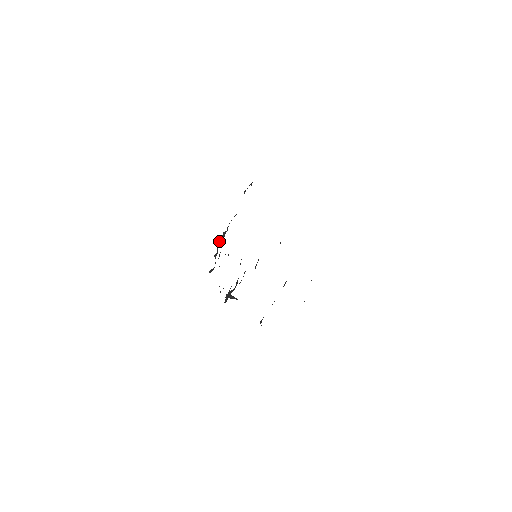
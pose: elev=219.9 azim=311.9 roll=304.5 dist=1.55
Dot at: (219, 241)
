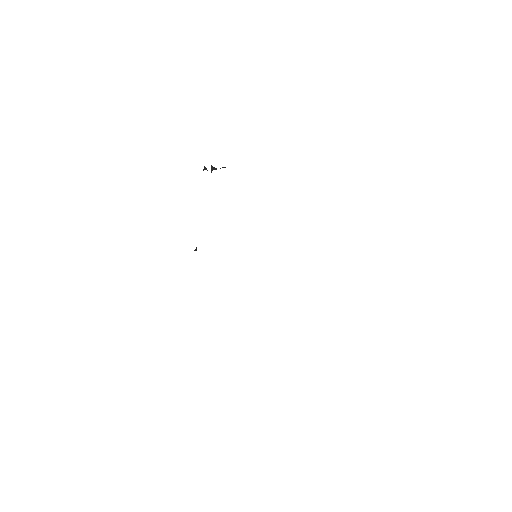
Dot at: (211, 169)
